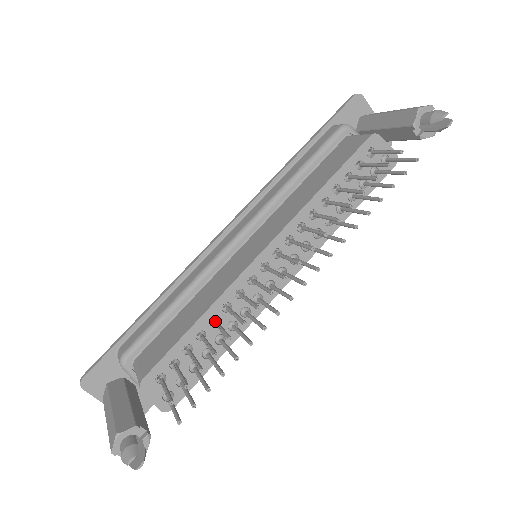
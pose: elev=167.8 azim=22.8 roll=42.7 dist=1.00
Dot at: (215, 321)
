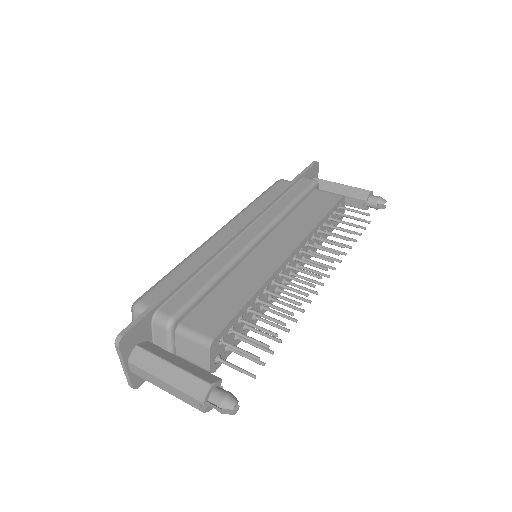
Dot at: (262, 300)
